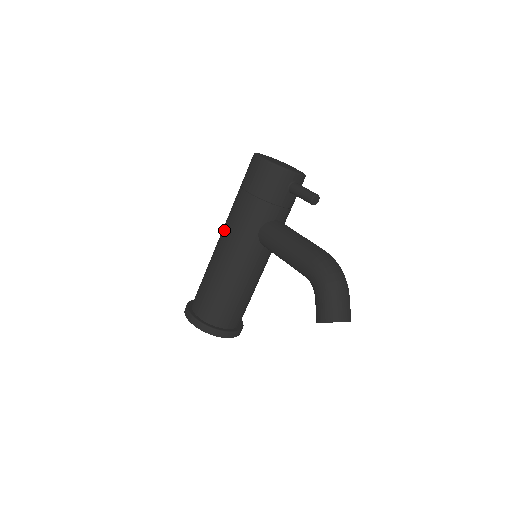
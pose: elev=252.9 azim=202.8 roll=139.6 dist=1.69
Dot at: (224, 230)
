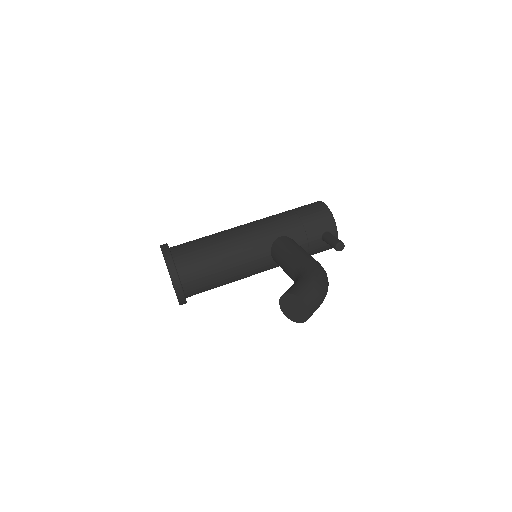
Dot at: occluded
